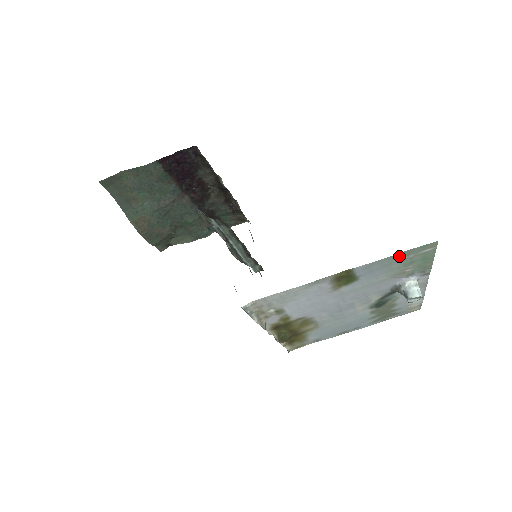
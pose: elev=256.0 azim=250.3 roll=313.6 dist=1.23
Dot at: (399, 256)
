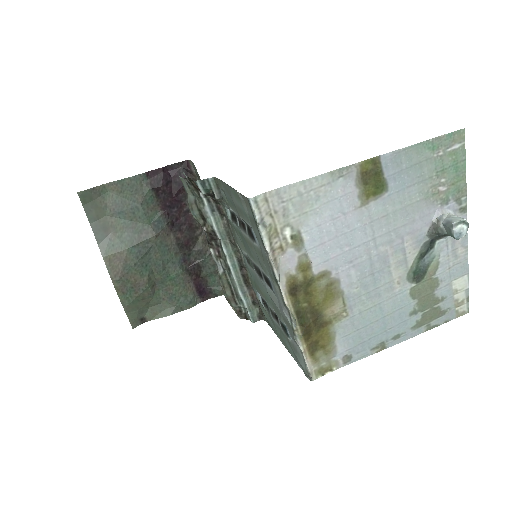
Dot at: (427, 148)
